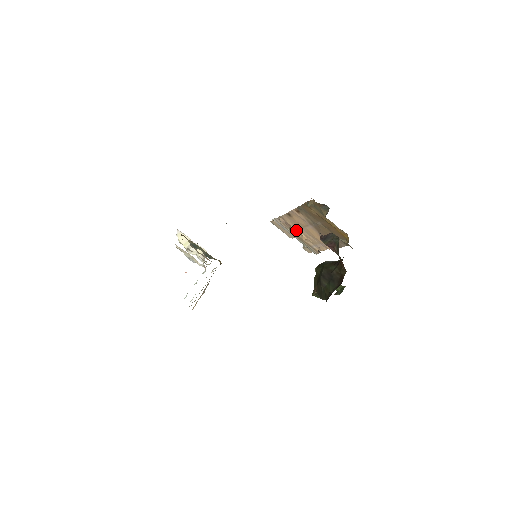
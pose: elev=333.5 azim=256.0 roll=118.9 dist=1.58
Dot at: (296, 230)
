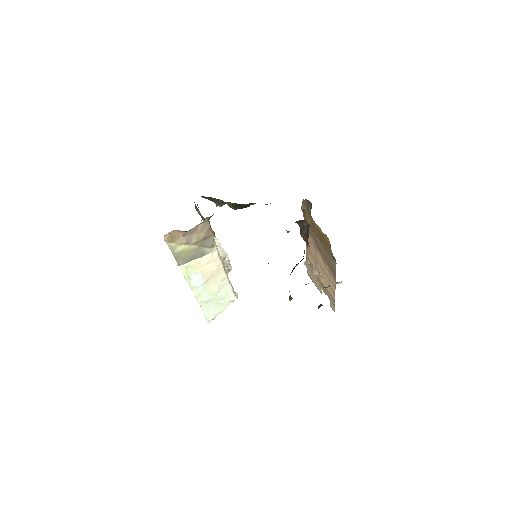
Dot at: (317, 270)
